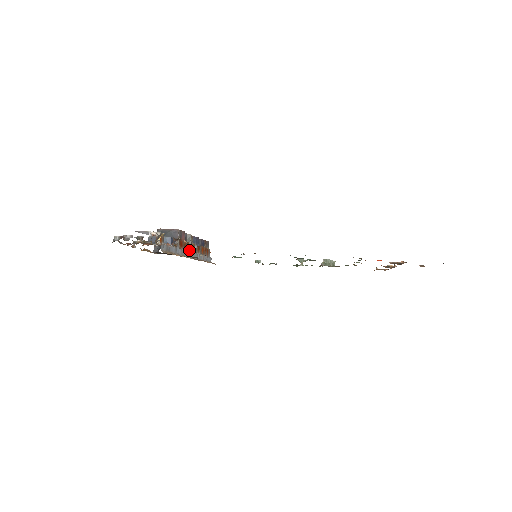
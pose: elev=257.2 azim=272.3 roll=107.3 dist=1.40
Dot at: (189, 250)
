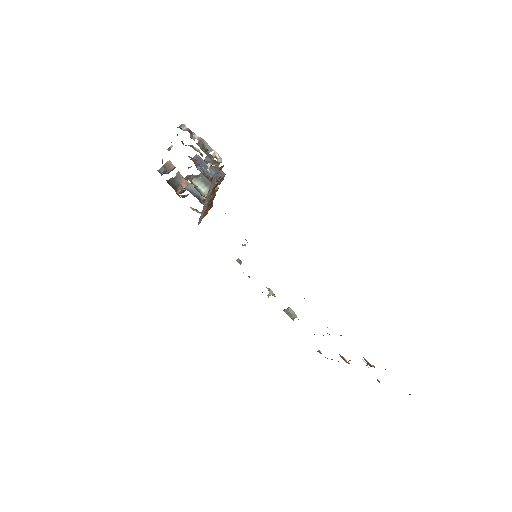
Dot at: (209, 199)
